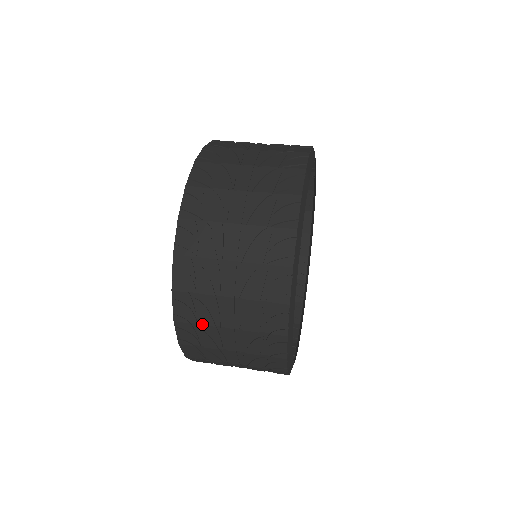
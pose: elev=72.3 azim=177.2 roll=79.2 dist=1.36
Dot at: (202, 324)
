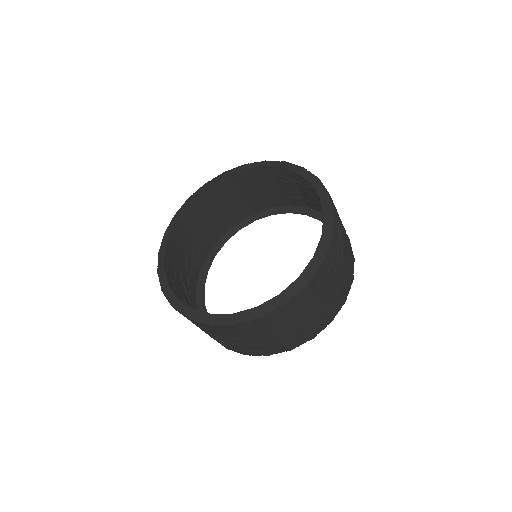
Dot at: (270, 327)
